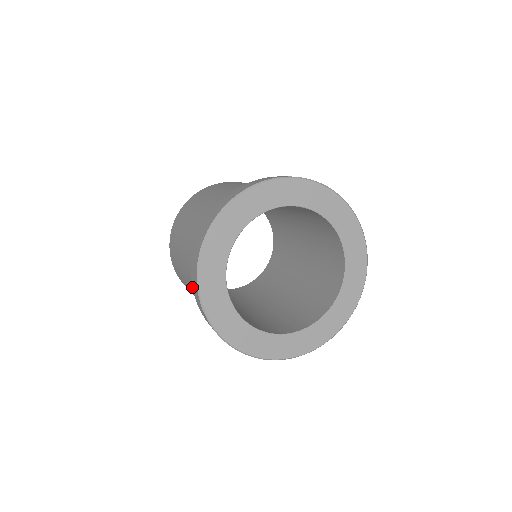
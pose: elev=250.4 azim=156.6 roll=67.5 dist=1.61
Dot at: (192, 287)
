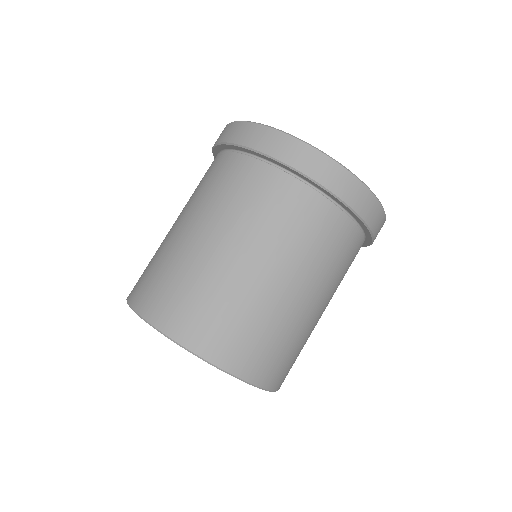
Dot at: (247, 217)
